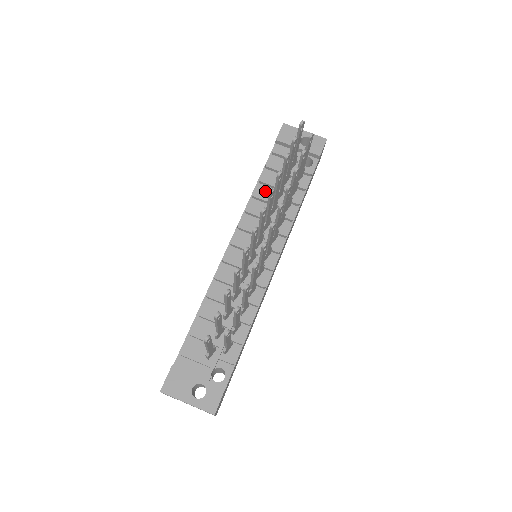
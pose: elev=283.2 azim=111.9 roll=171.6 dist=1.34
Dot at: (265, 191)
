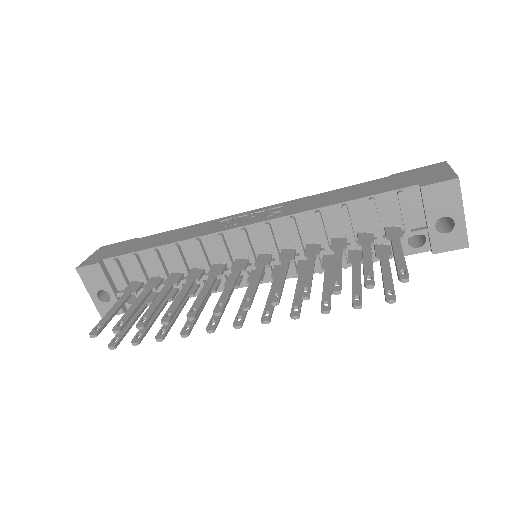
Dot at: (336, 219)
